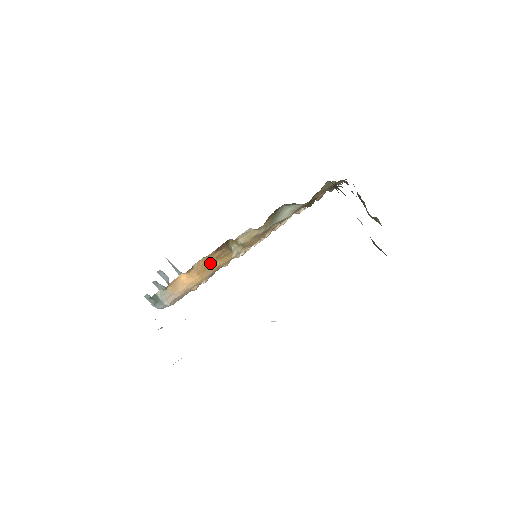
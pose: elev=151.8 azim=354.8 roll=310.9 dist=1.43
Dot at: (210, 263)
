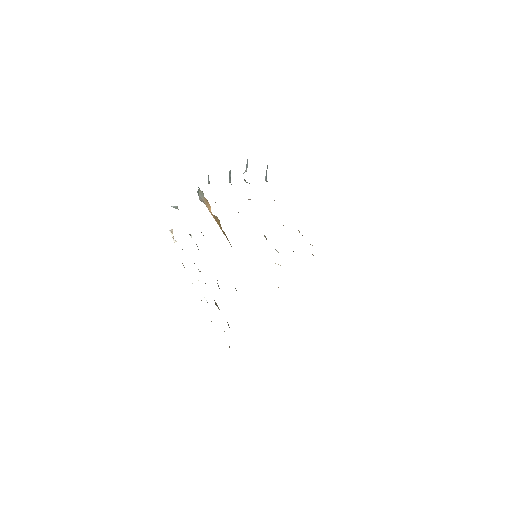
Dot at: (221, 228)
